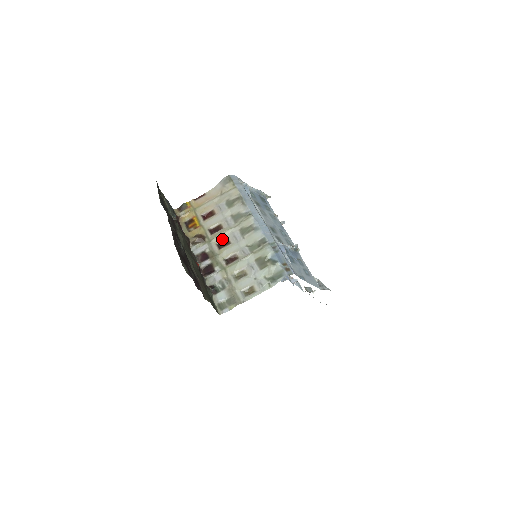
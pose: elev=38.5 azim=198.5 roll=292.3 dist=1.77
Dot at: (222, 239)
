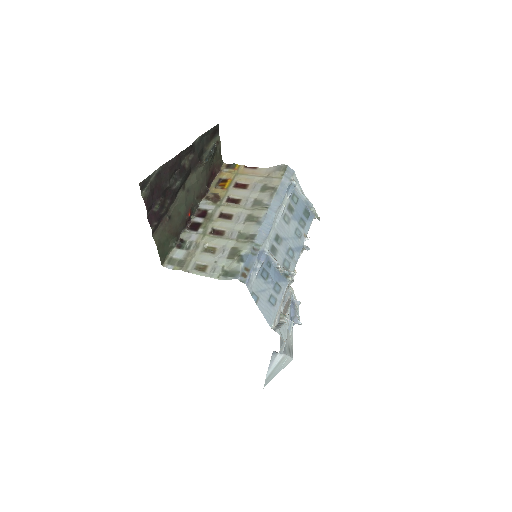
Dot at: (229, 211)
